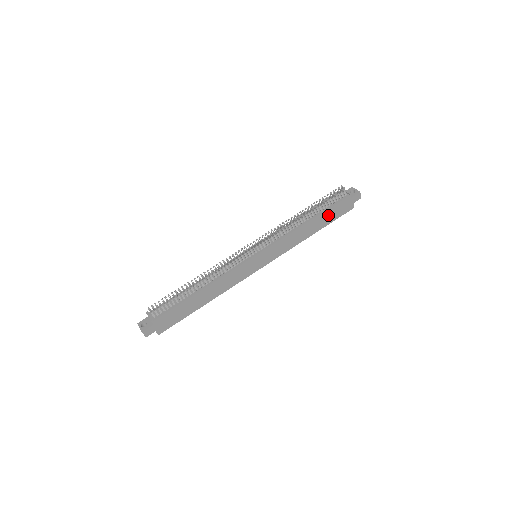
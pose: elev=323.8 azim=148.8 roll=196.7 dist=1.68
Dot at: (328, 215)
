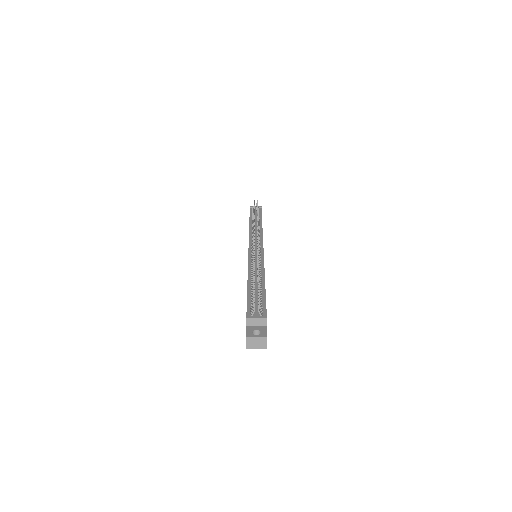
Dot at: occluded
